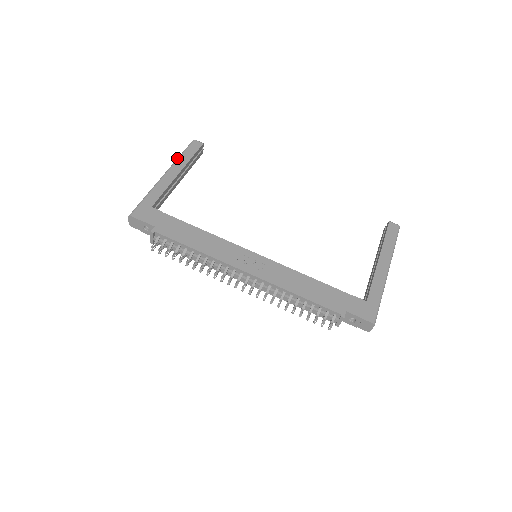
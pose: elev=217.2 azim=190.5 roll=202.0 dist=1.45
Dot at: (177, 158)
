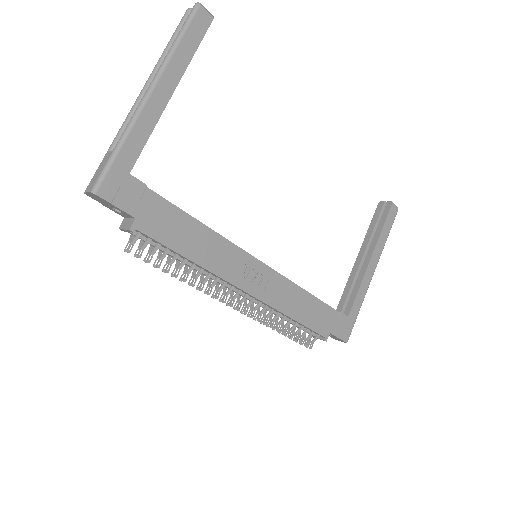
Dot at: (170, 51)
